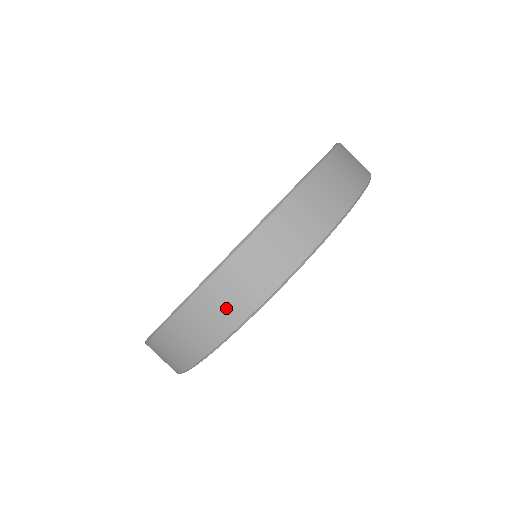
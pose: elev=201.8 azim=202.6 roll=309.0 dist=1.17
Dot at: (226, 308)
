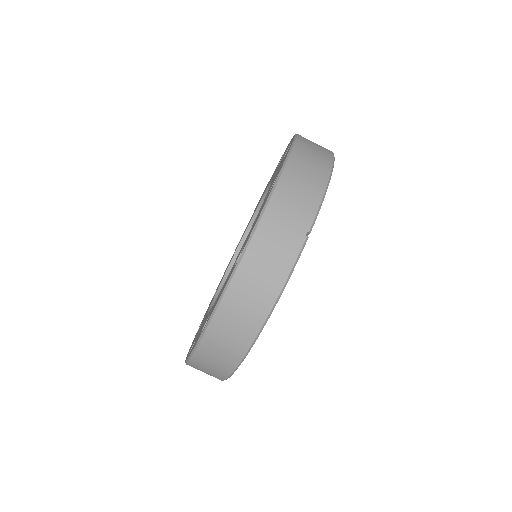
Dot at: occluded
